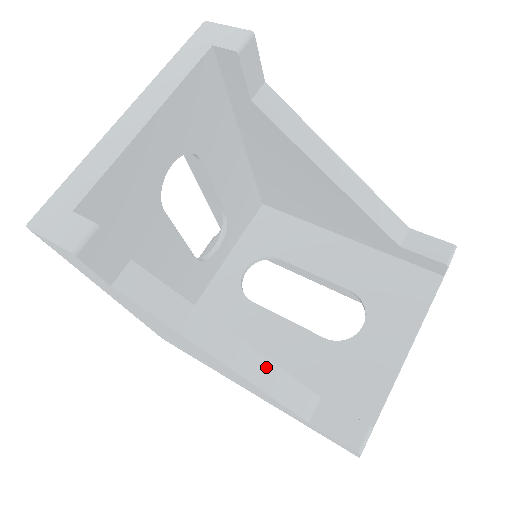
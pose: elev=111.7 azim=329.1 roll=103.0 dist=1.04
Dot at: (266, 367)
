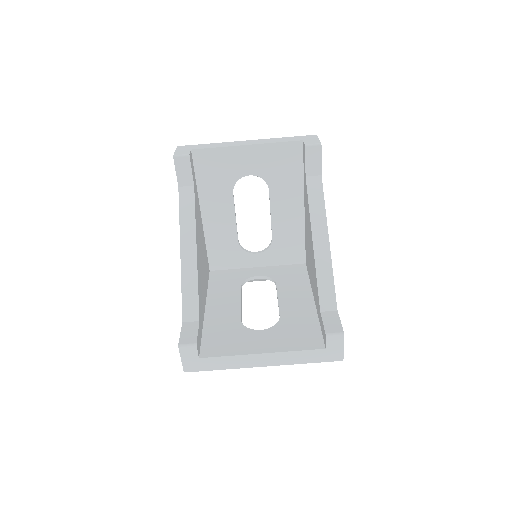
Dot at: (193, 277)
